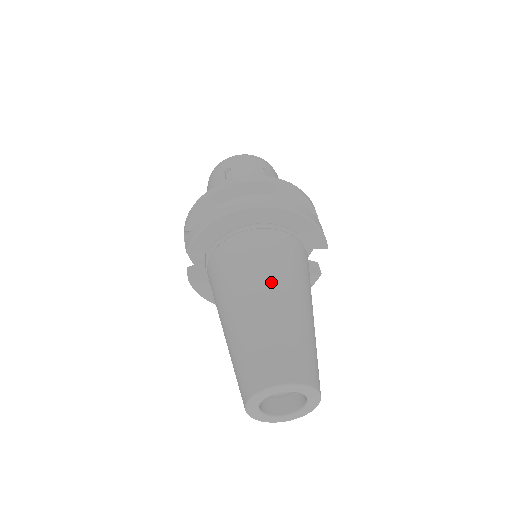
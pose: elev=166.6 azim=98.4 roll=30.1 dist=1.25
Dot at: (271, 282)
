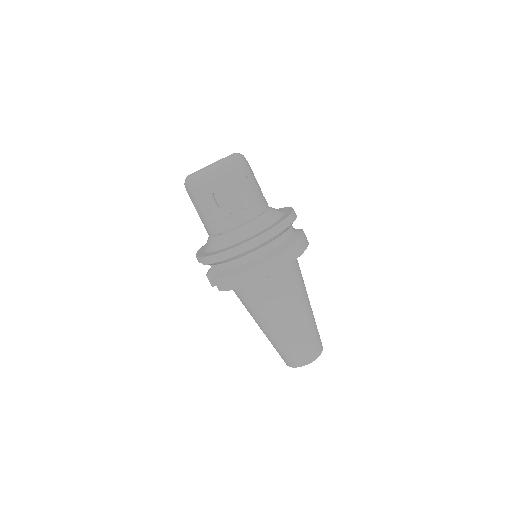
Dot at: (292, 310)
